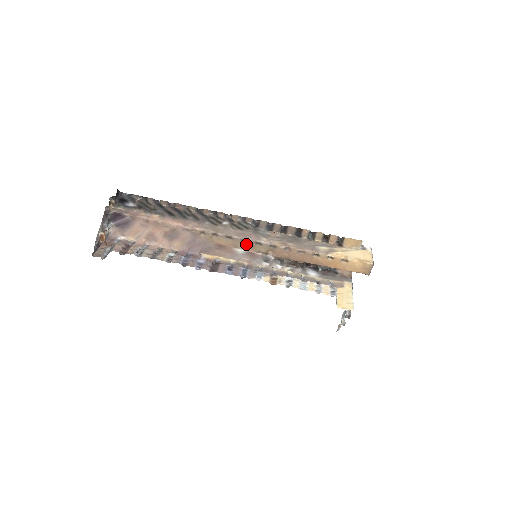
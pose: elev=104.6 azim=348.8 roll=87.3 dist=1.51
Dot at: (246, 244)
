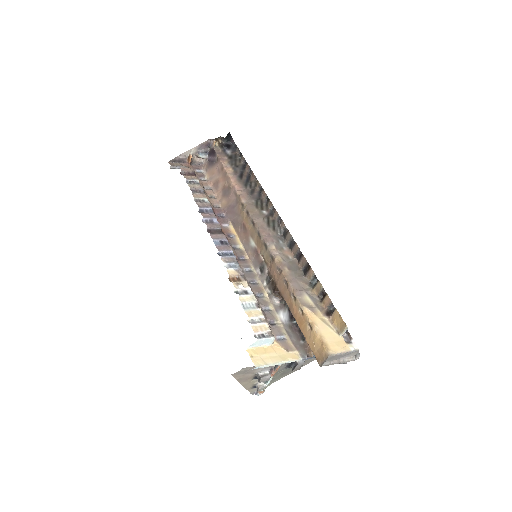
Dot at: (259, 240)
